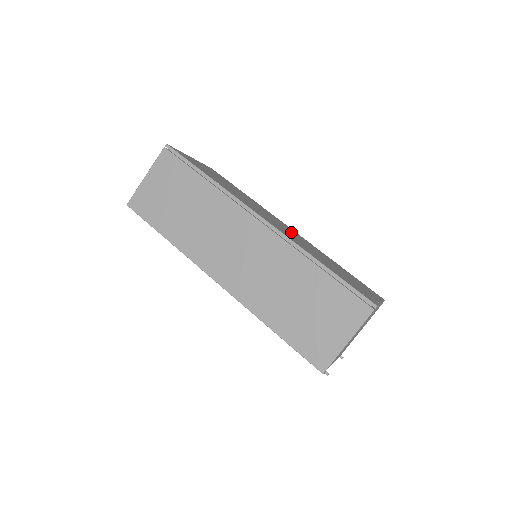
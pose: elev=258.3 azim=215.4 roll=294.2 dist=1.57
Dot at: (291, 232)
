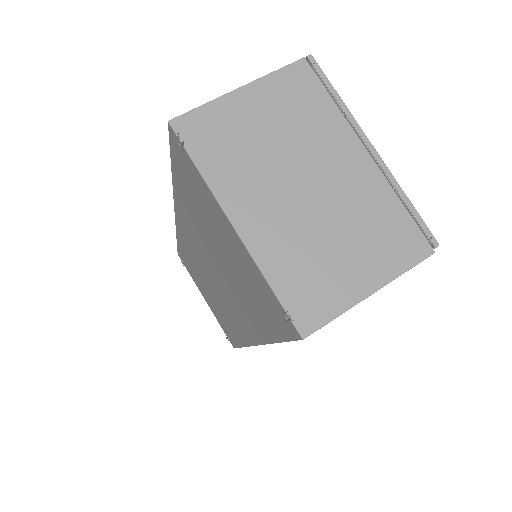
Dot at: occluded
